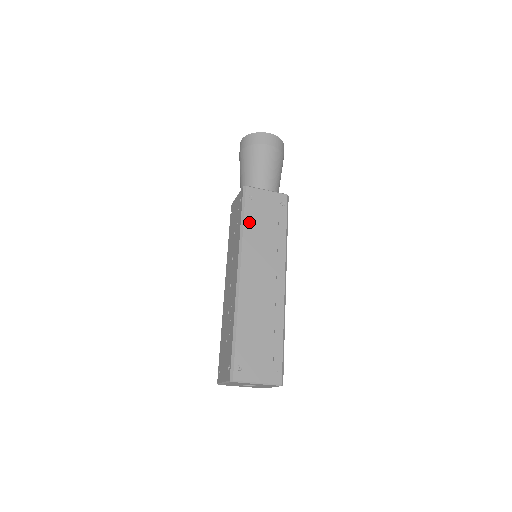
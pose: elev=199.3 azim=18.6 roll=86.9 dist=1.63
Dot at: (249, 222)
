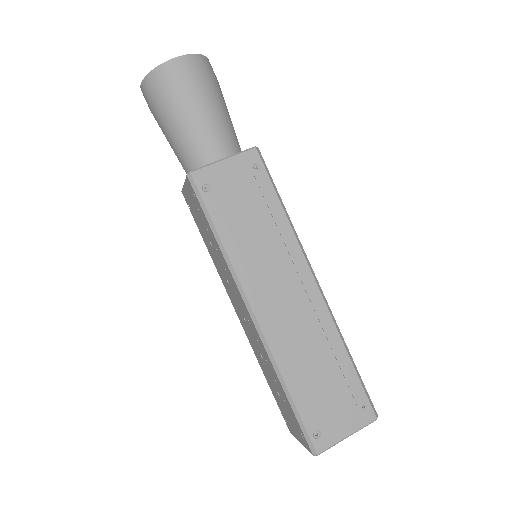
Dot at: (225, 227)
